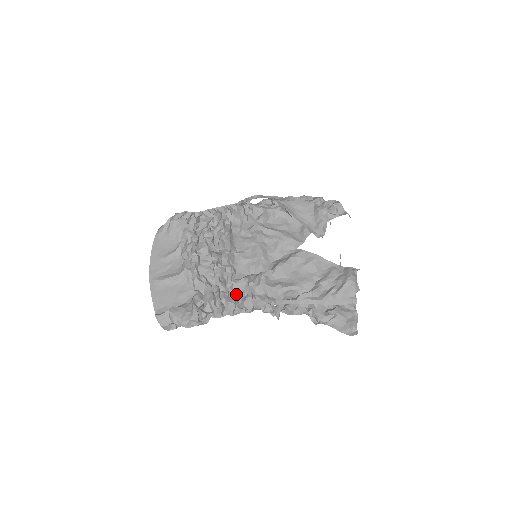
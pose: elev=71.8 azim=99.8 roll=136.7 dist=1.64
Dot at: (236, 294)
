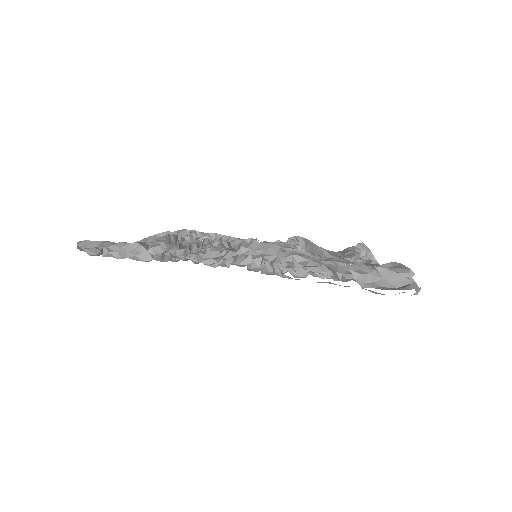
Dot at: occluded
